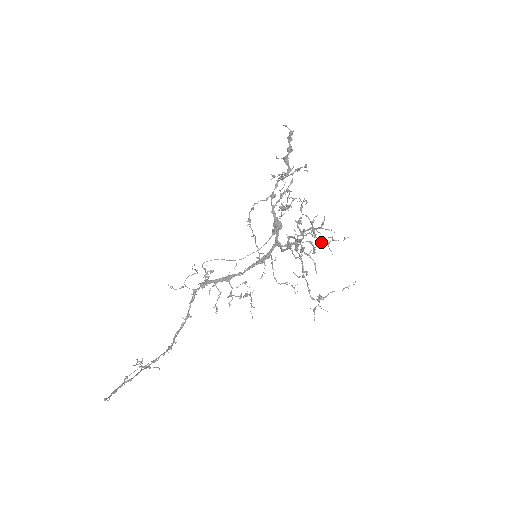
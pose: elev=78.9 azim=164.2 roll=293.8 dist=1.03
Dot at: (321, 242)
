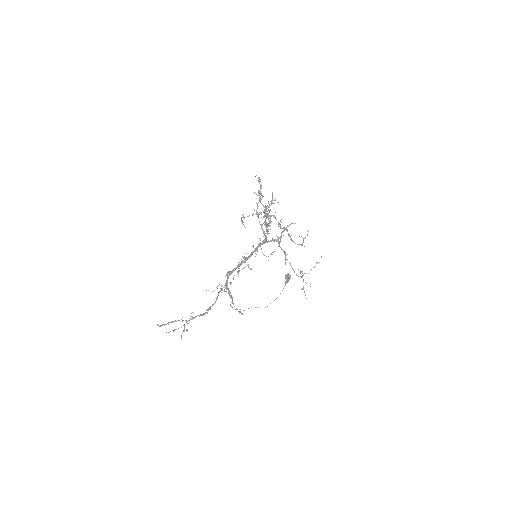
Dot at: (298, 244)
